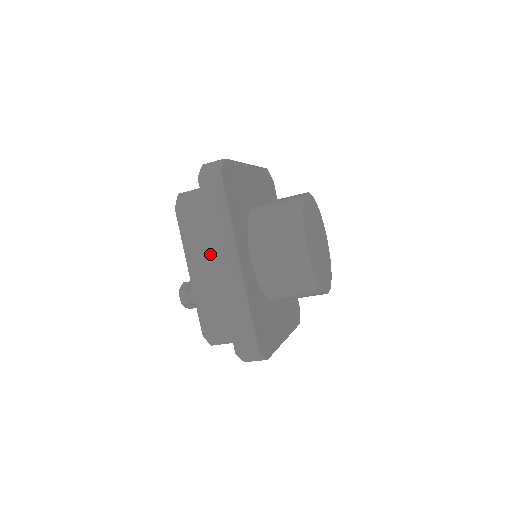
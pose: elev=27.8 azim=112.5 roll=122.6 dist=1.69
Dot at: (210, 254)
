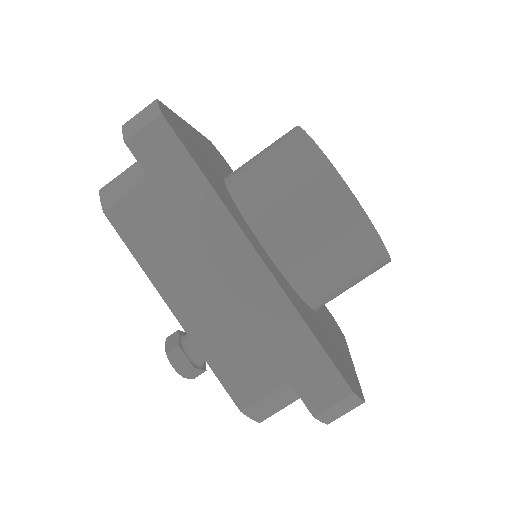
Dot at: (198, 263)
